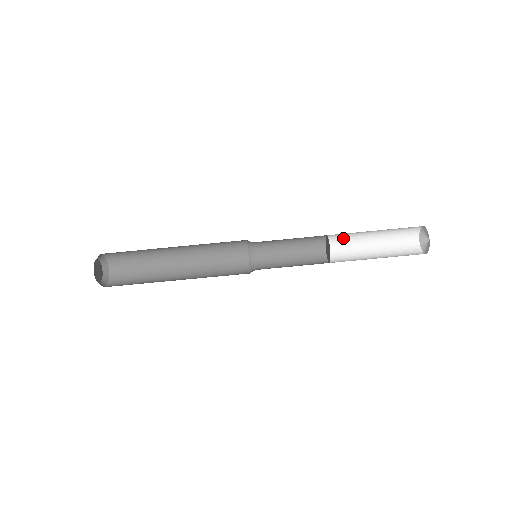
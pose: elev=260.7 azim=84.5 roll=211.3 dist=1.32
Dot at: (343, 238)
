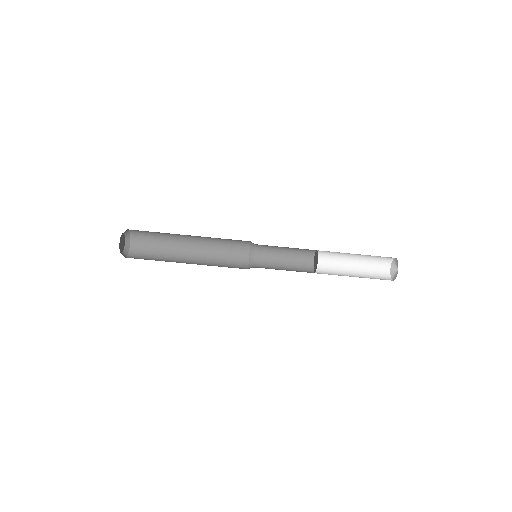
Dot at: occluded
